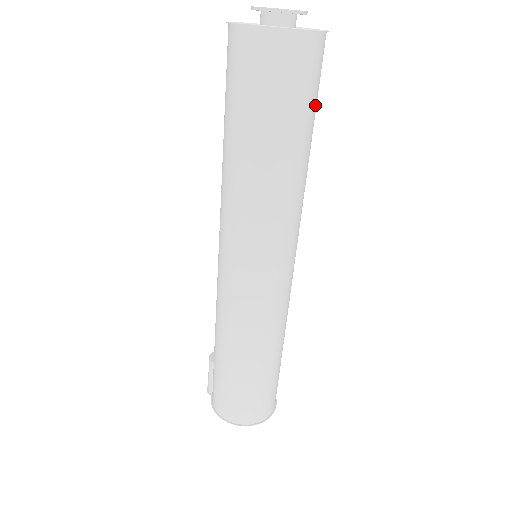
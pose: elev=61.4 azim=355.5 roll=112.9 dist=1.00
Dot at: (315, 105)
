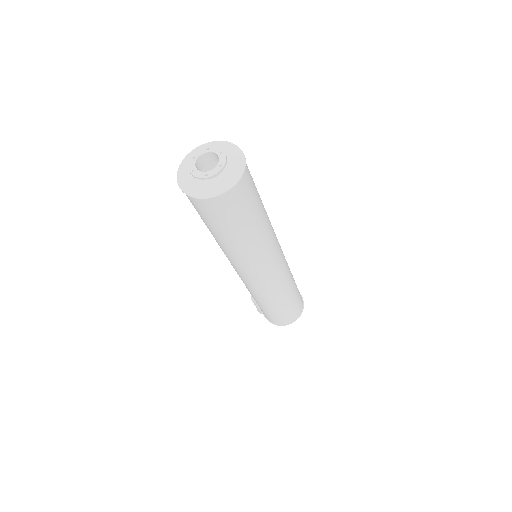
Dot at: (256, 190)
